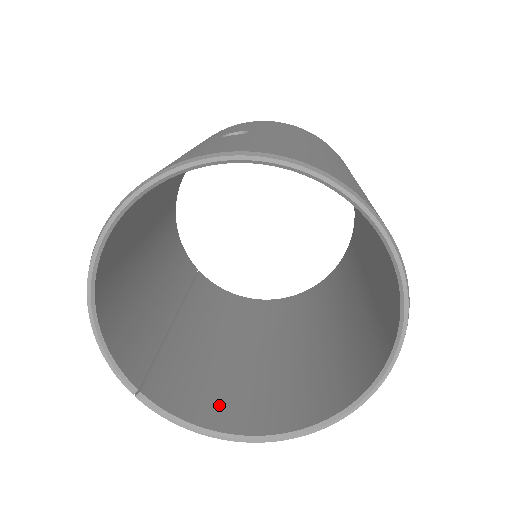
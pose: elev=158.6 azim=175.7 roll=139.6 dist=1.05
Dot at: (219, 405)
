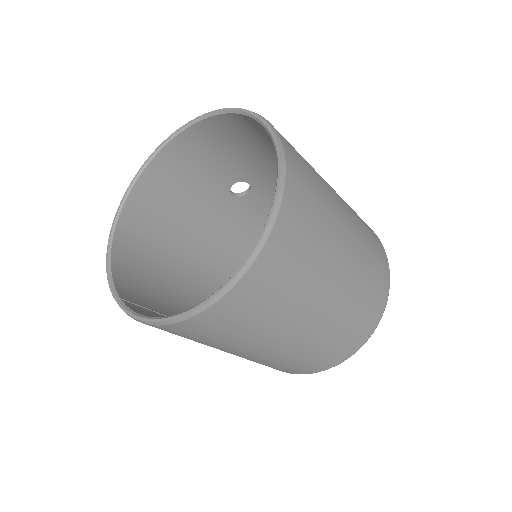
Dot at: occluded
